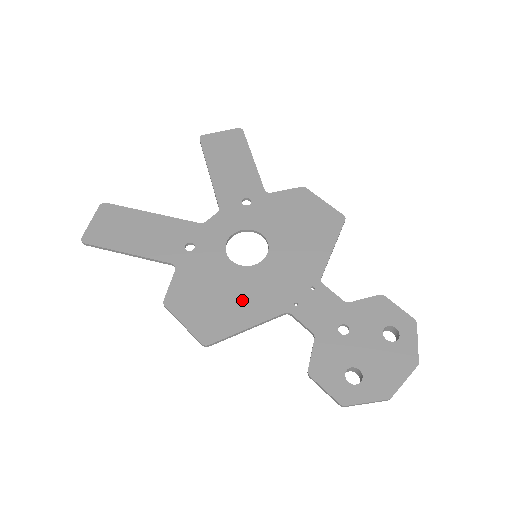
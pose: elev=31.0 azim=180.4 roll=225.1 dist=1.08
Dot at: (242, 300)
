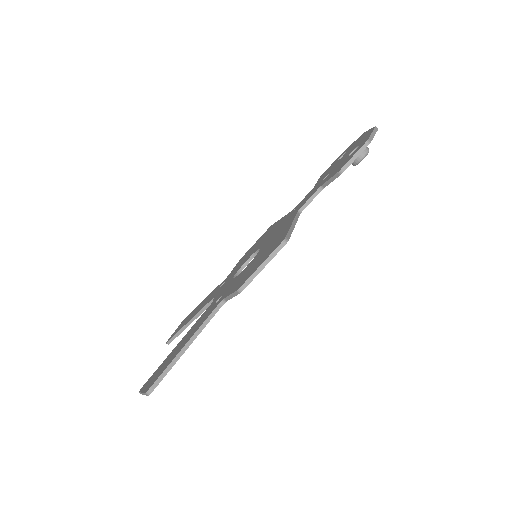
Dot at: (273, 241)
